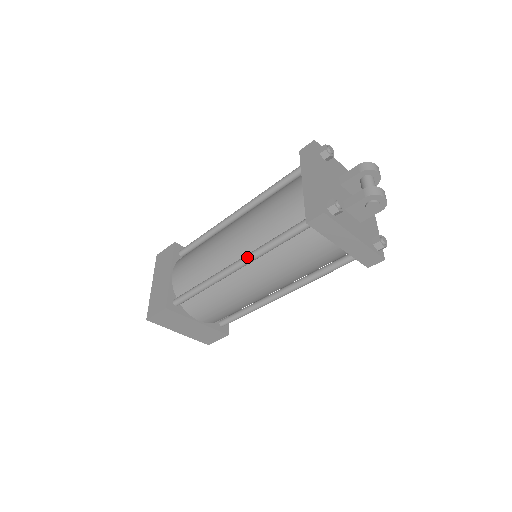
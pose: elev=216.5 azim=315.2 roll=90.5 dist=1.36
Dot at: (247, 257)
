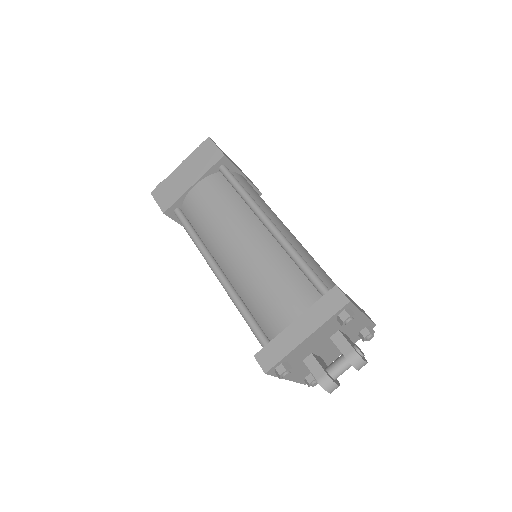
Dot at: (224, 285)
